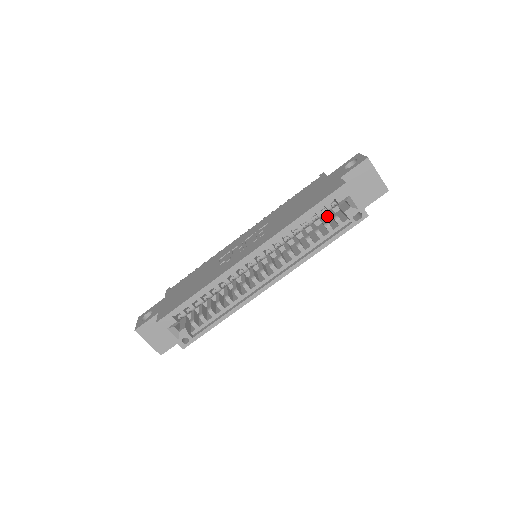
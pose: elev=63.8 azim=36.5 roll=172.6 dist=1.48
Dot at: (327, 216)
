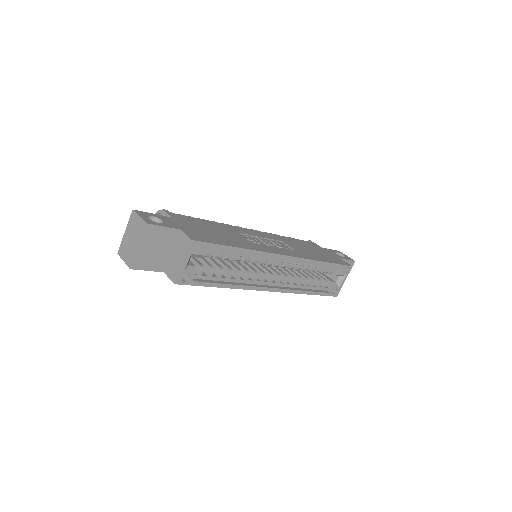
Dot at: occluded
